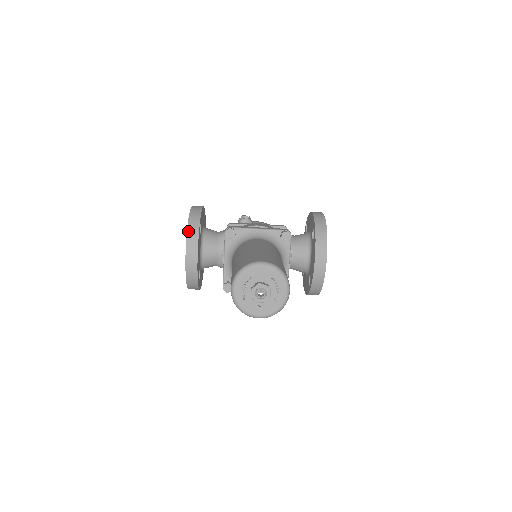
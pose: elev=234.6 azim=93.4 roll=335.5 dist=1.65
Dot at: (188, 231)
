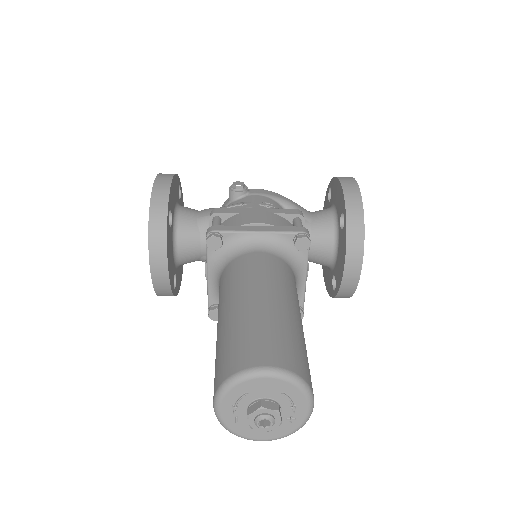
Dot at: (150, 229)
